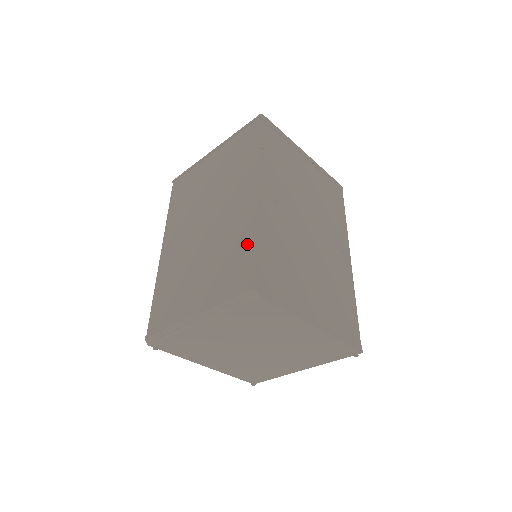
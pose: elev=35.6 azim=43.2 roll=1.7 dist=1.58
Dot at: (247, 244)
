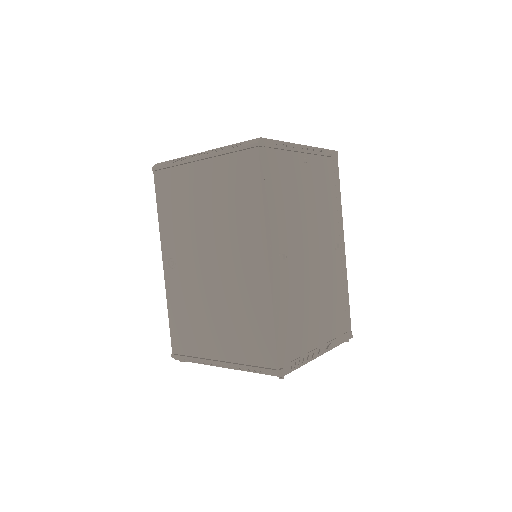
Dot at: (264, 321)
